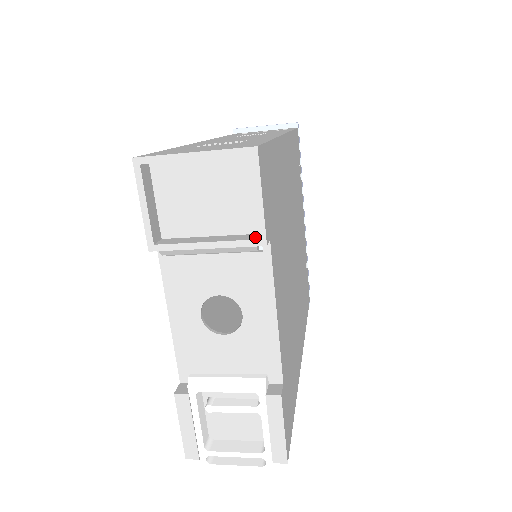
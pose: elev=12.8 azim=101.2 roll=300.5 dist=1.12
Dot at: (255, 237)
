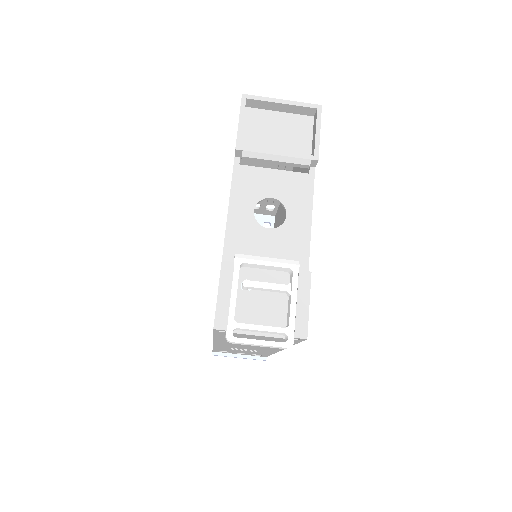
Dot at: (309, 157)
